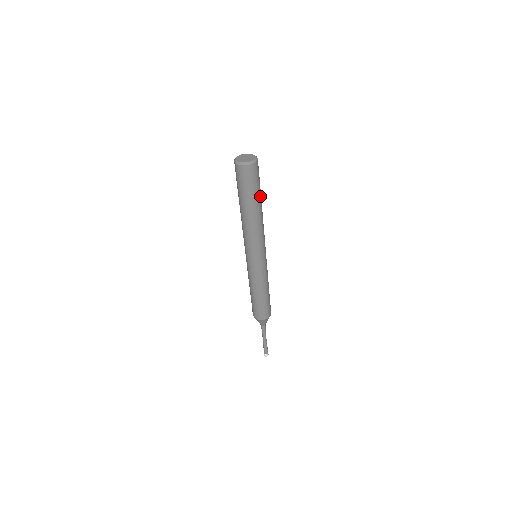
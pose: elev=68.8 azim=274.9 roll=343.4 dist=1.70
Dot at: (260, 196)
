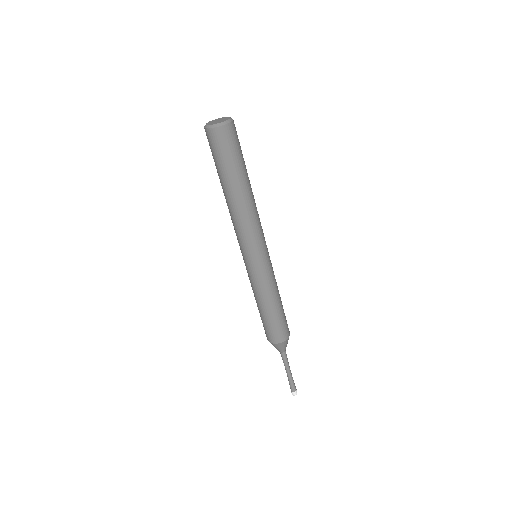
Dot at: (244, 172)
